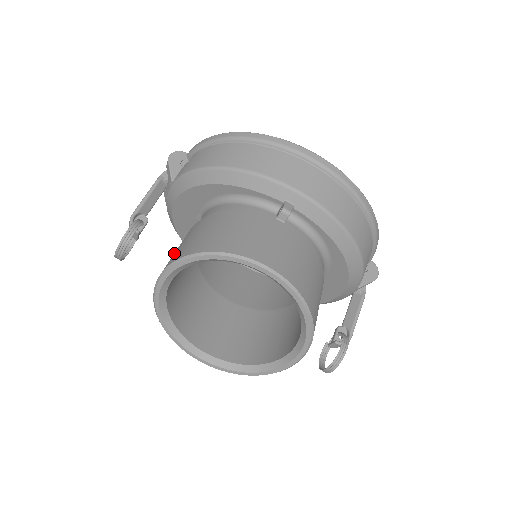
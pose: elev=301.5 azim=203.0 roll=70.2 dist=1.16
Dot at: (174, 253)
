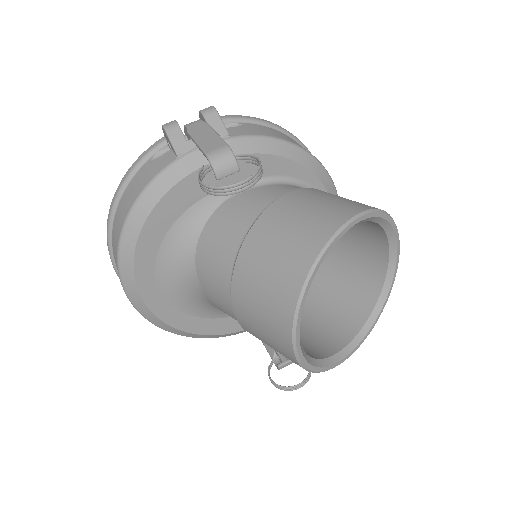
Dot at: (325, 207)
